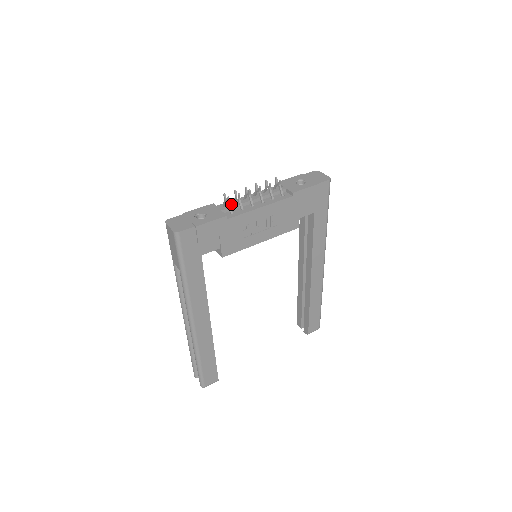
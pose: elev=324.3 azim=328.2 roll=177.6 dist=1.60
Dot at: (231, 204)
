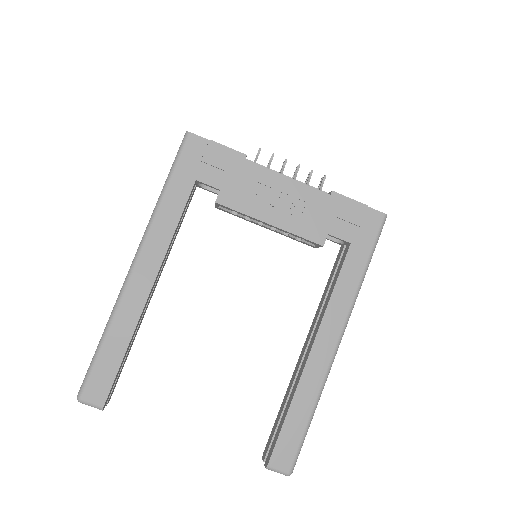
Dot at: occluded
